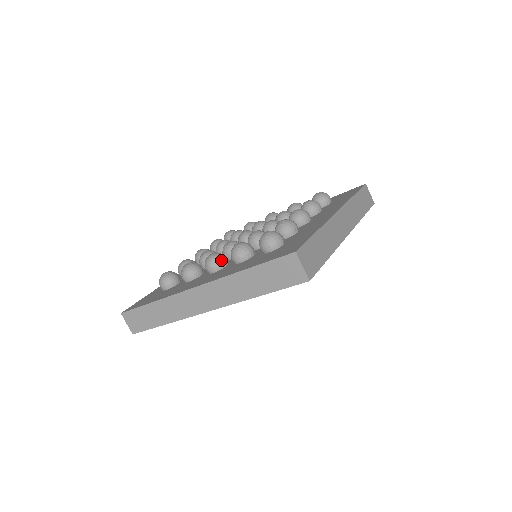
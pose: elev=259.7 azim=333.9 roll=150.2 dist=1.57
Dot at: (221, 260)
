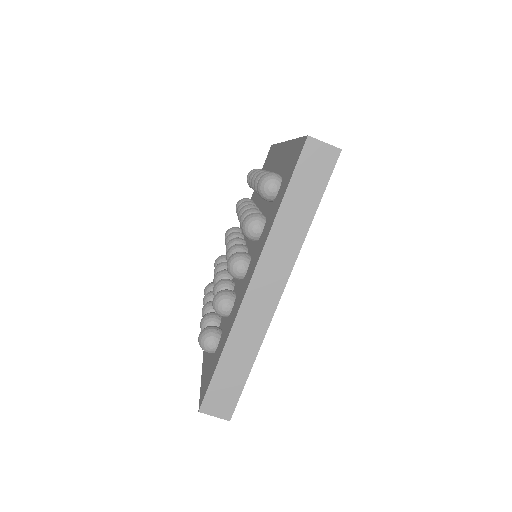
Dot at: (242, 254)
